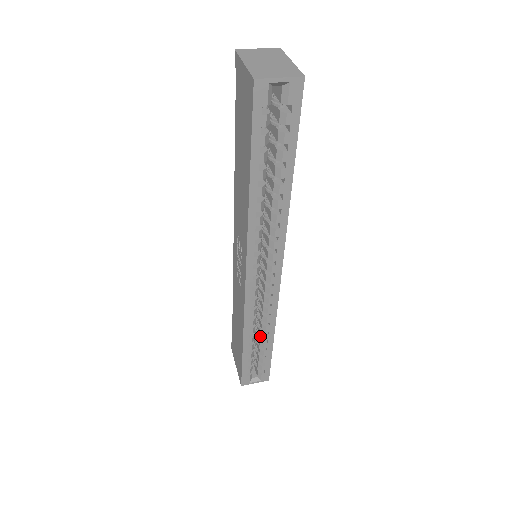
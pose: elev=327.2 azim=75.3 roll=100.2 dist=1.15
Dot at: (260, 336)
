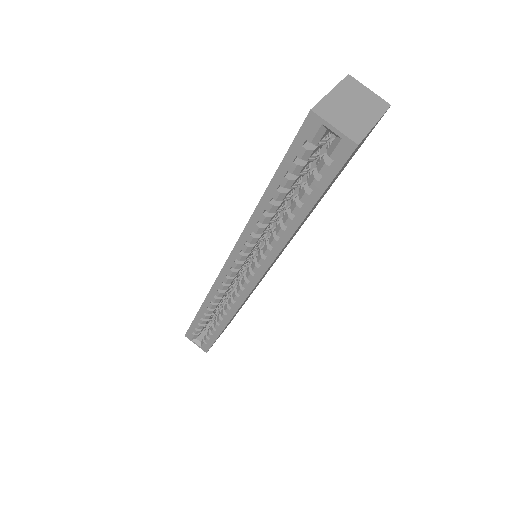
Dot at: (218, 316)
